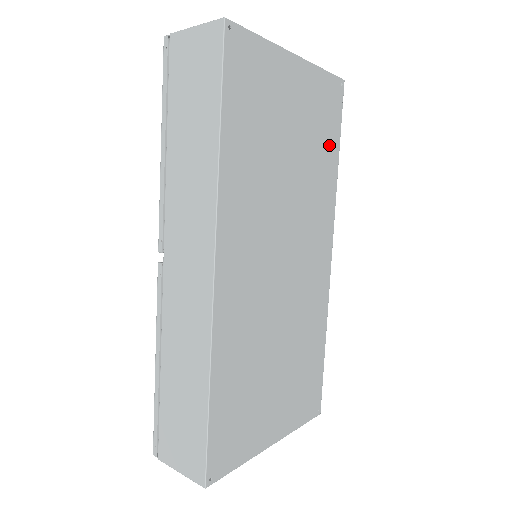
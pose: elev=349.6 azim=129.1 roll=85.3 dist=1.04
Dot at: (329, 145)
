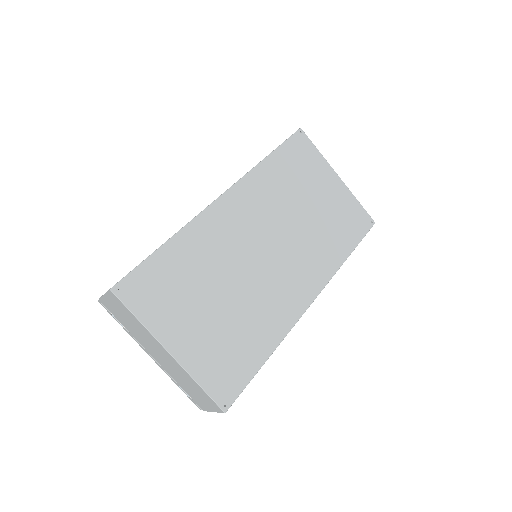
Dot at: (345, 238)
